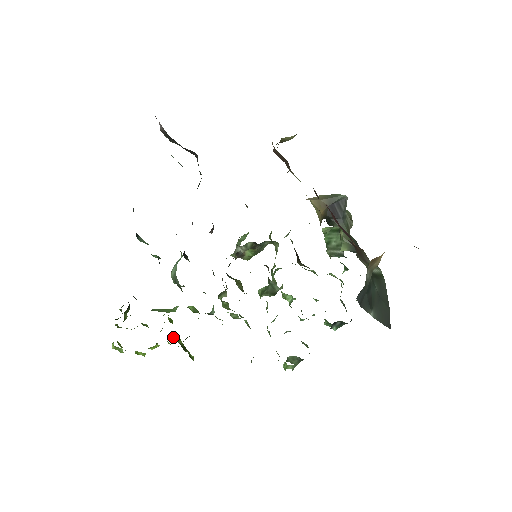
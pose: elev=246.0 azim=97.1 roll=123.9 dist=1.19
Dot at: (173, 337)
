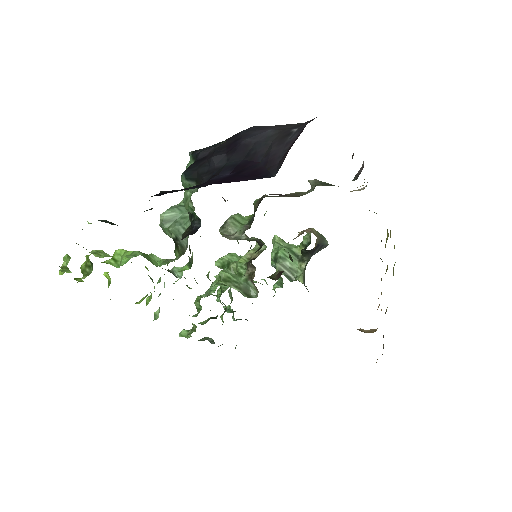
Dot at: occluded
